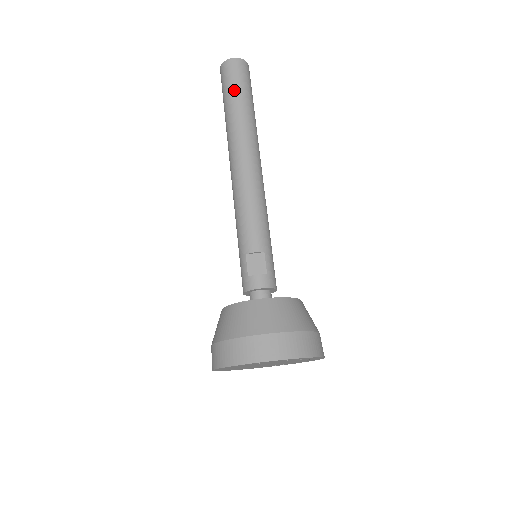
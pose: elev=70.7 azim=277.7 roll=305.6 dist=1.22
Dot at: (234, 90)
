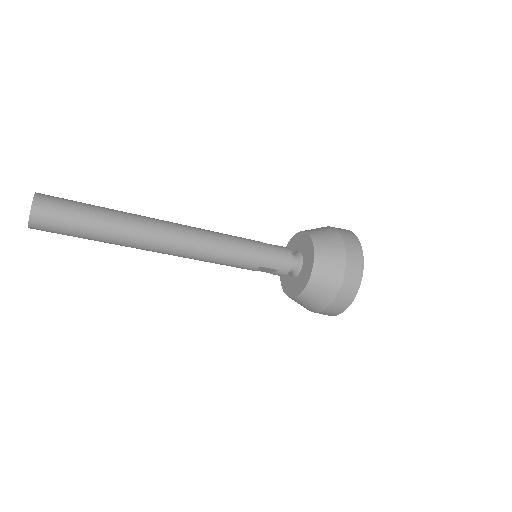
Dot at: occluded
